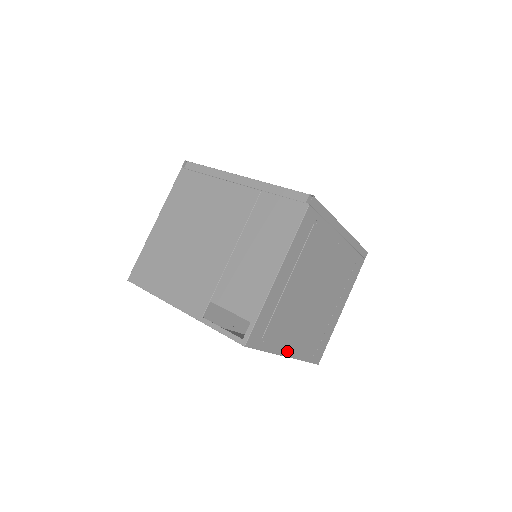
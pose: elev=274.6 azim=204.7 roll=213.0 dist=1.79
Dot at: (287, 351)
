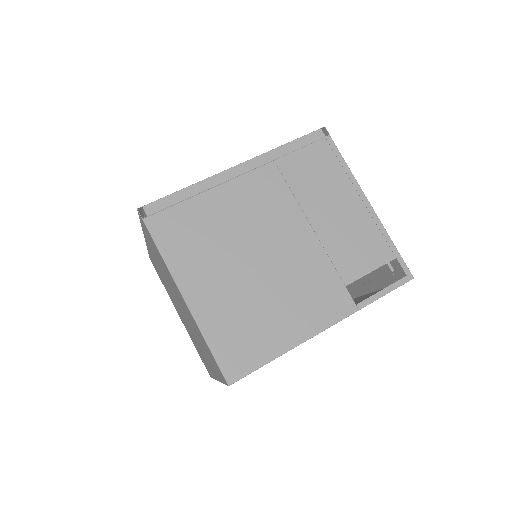
Dot at: (369, 287)
